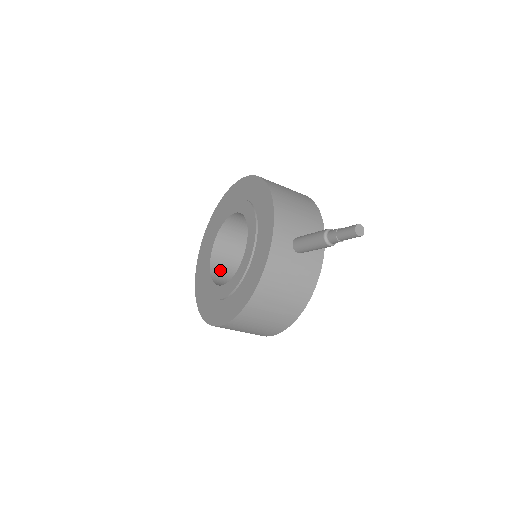
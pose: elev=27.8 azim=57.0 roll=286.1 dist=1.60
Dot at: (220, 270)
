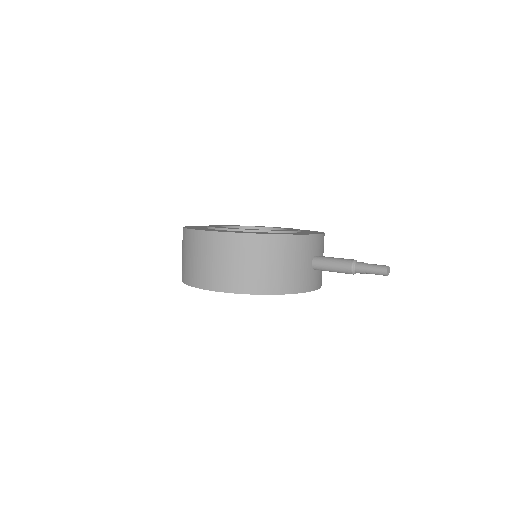
Dot at: occluded
